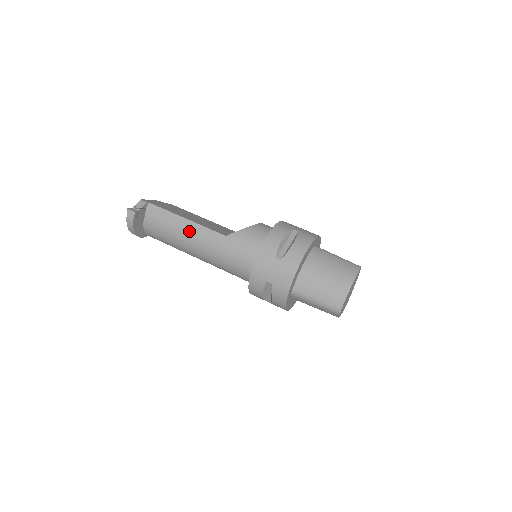
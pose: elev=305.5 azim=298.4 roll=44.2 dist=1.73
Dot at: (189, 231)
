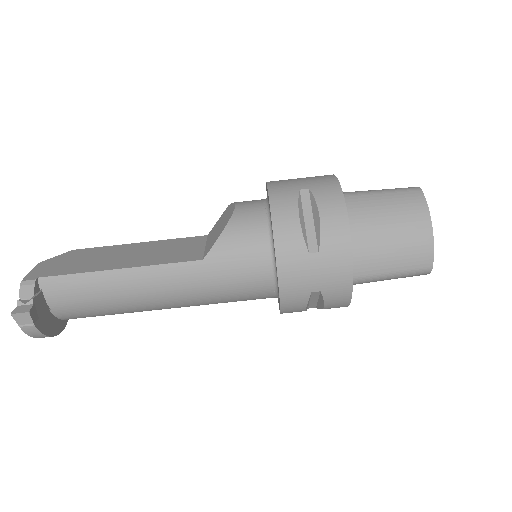
Dot at: (137, 285)
